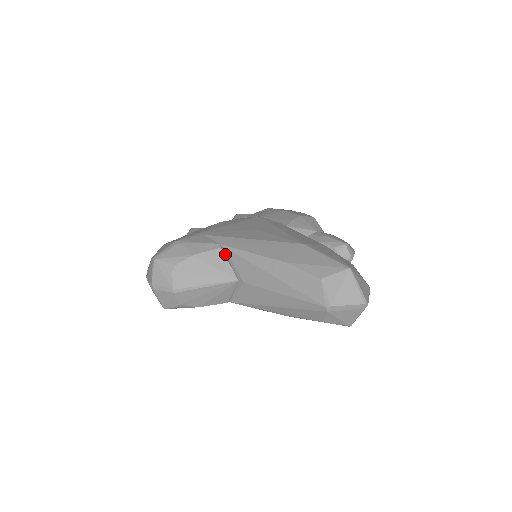
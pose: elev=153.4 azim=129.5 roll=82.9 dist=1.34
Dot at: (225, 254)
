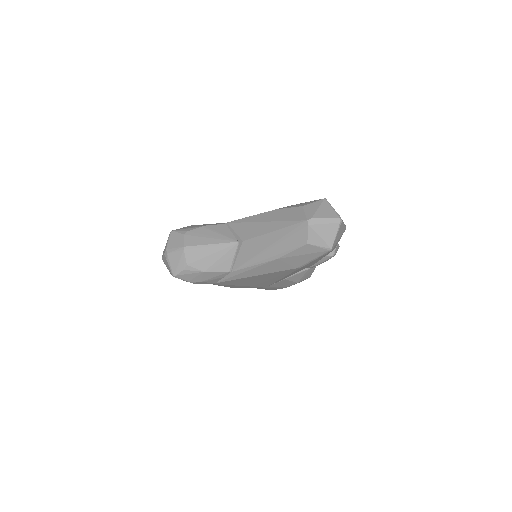
Dot at: (229, 228)
